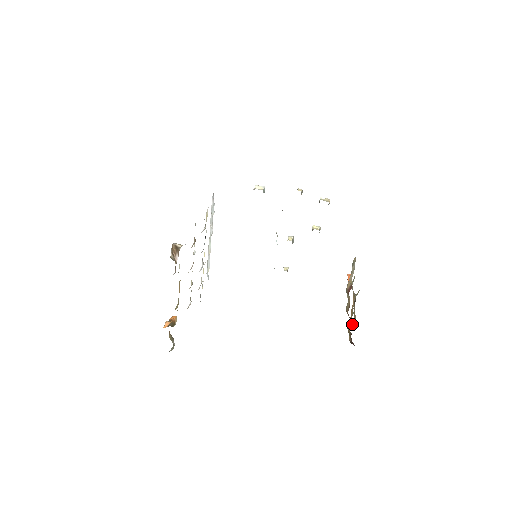
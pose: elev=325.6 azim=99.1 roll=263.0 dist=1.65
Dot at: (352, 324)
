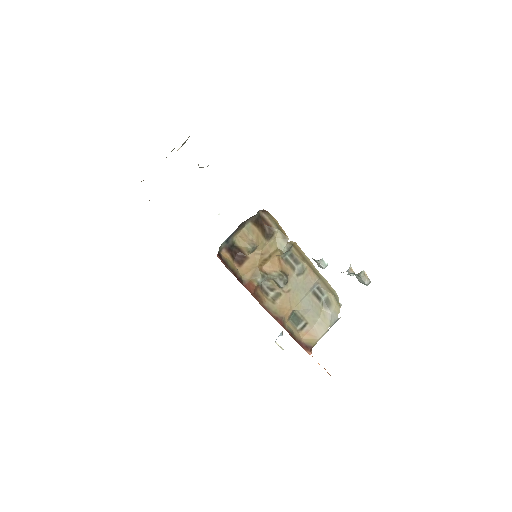
Dot at: (241, 237)
